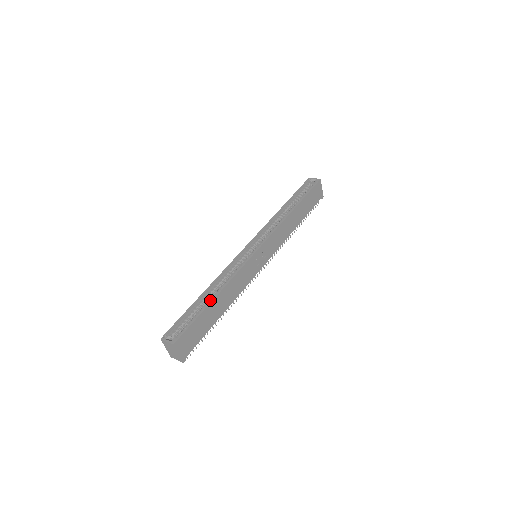
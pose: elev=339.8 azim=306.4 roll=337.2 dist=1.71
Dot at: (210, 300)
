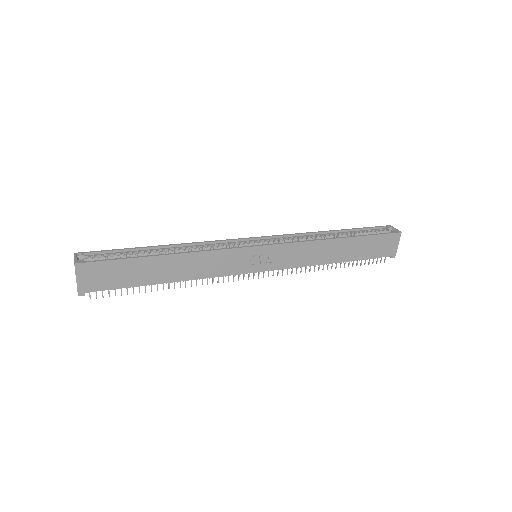
Dot at: (158, 255)
